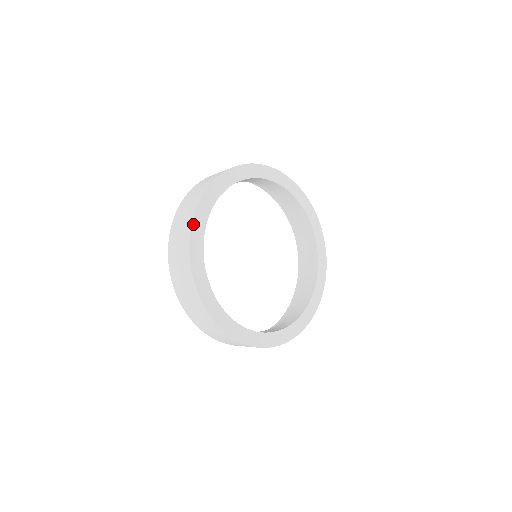
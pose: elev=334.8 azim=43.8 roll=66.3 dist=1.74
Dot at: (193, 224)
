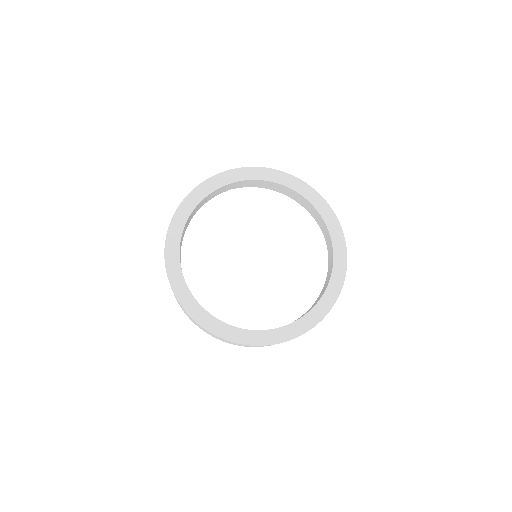
Dot at: (180, 207)
